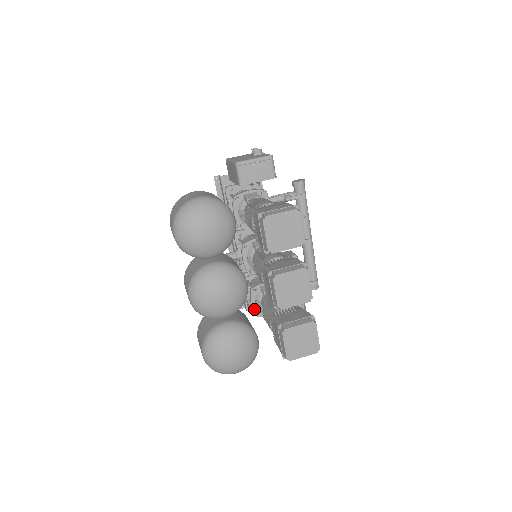
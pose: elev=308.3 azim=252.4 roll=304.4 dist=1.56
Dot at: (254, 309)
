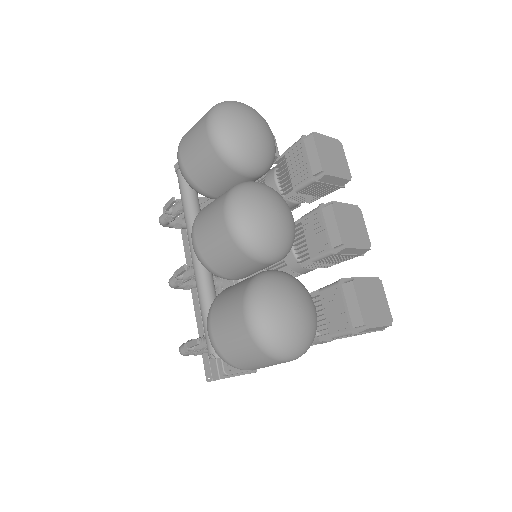
Dot at: occluded
